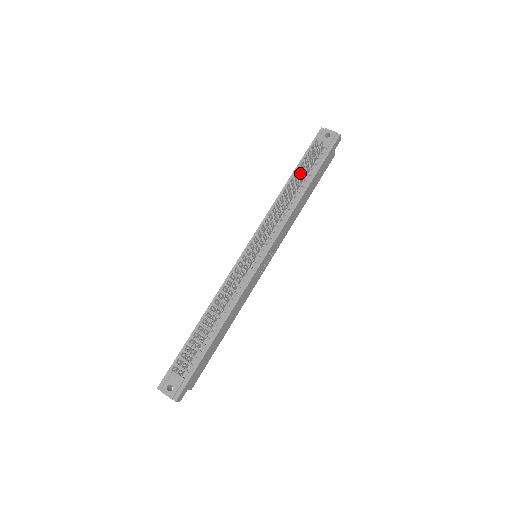
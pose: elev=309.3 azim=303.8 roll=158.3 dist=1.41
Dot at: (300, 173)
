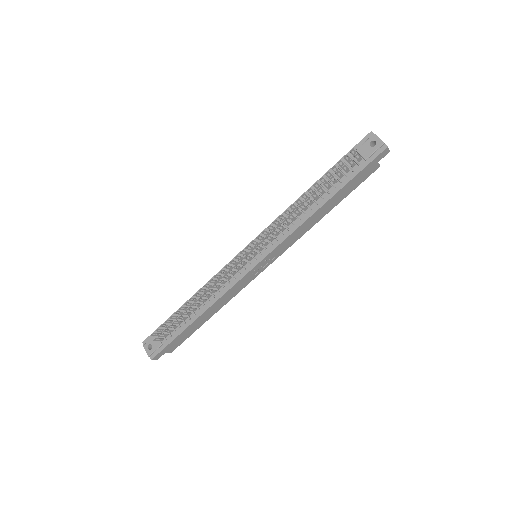
Dot at: occluded
